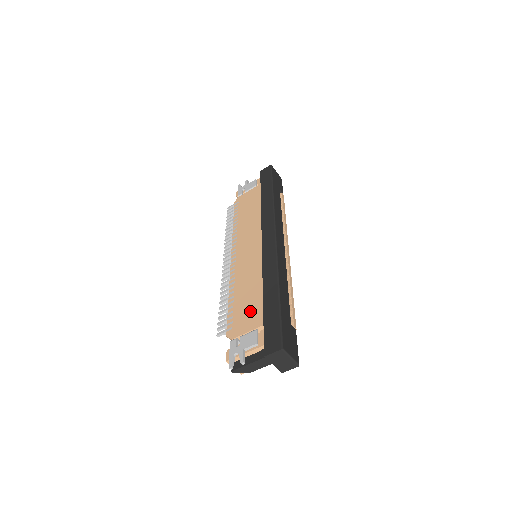
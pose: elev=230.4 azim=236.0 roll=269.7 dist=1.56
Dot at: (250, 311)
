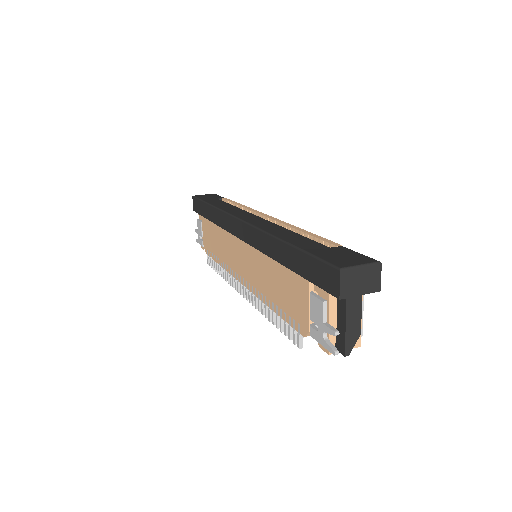
Dot at: (291, 291)
